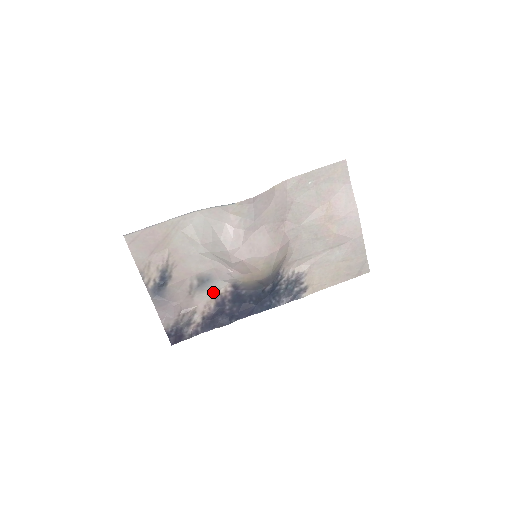
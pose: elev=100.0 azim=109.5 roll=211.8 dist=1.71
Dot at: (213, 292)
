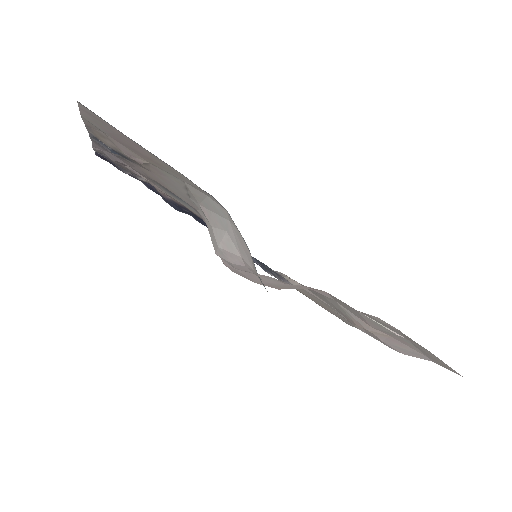
Dot at: (180, 202)
